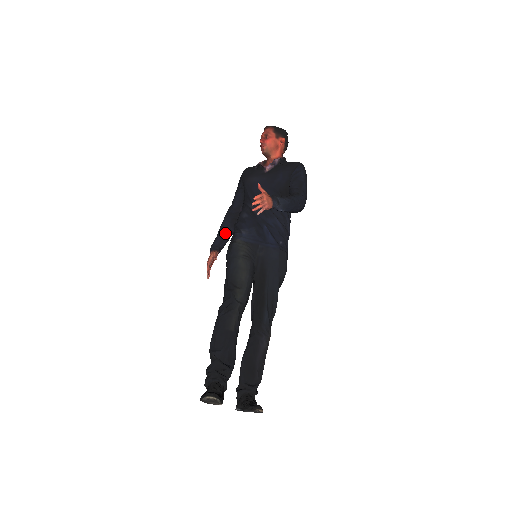
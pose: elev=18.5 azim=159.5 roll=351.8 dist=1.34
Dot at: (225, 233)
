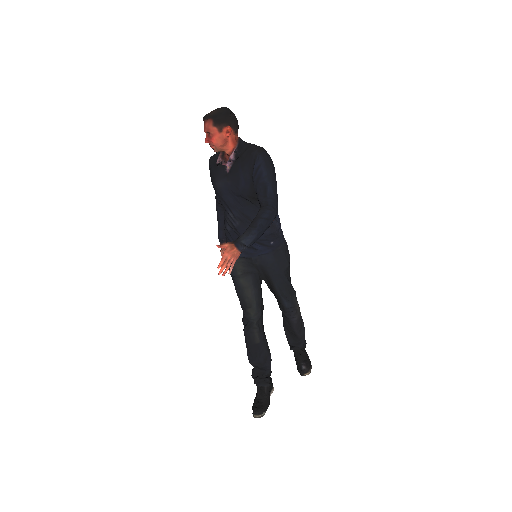
Dot at: (223, 223)
